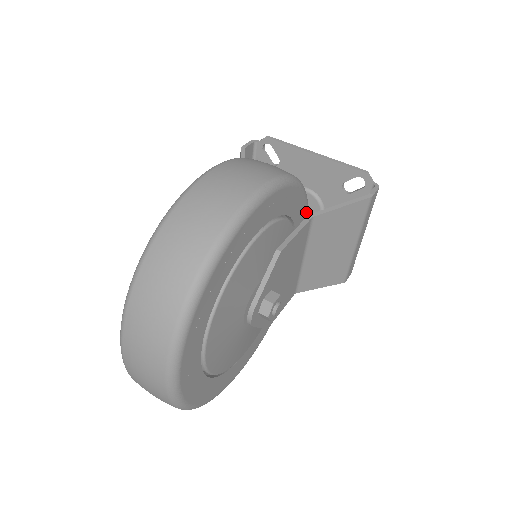
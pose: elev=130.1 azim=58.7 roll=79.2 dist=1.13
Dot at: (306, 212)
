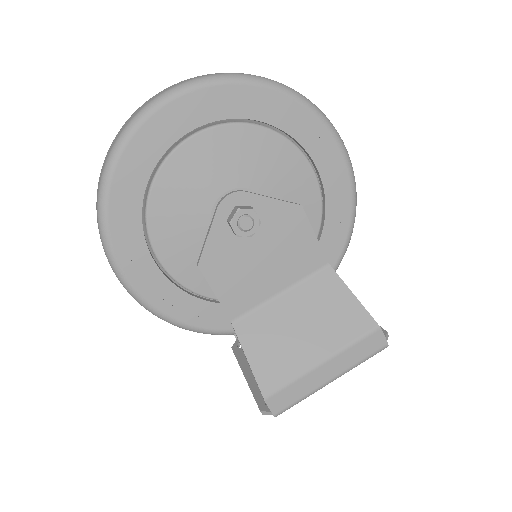
Dot at: occluded
